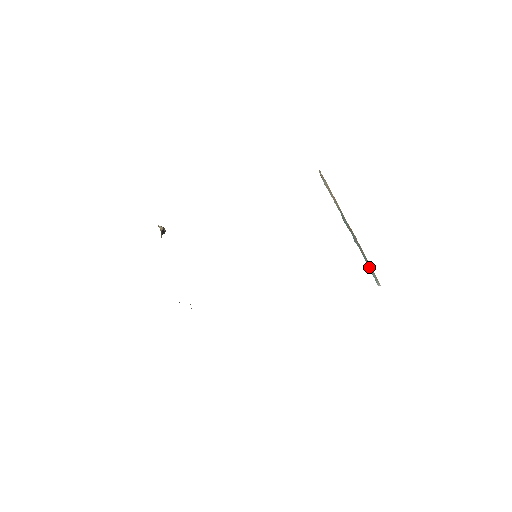
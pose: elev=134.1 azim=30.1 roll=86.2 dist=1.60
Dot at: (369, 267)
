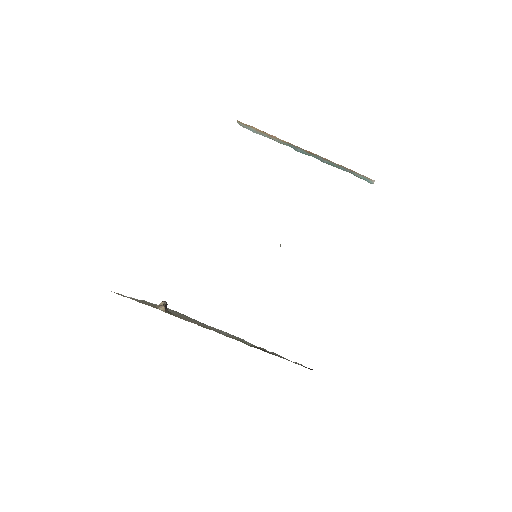
Dot at: (353, 174)
